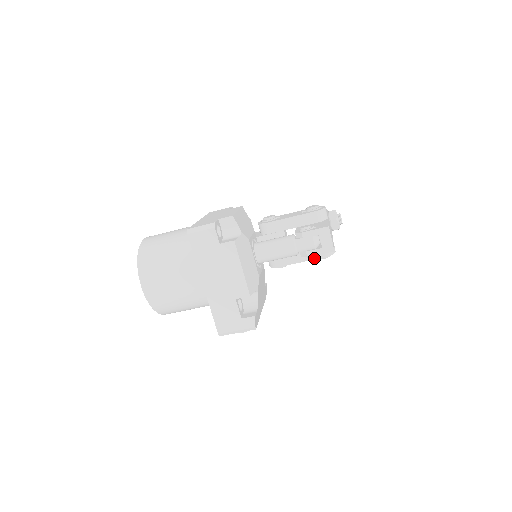
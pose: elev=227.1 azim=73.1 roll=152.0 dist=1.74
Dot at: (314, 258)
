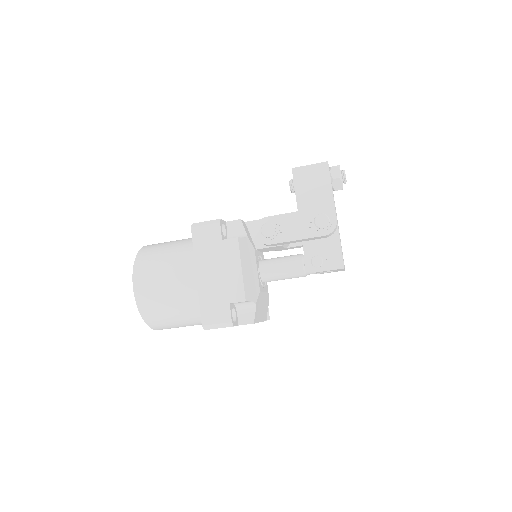
Dot at: occluded
